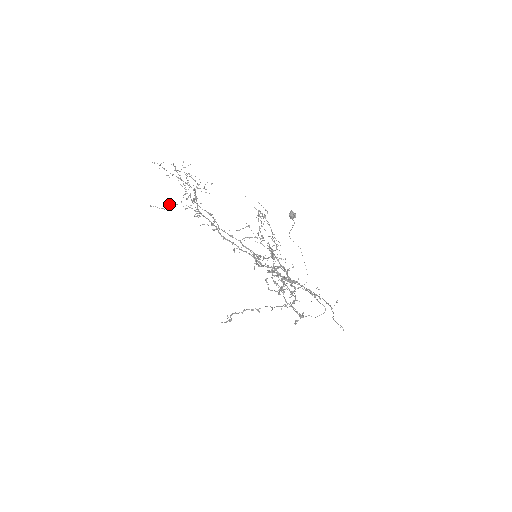
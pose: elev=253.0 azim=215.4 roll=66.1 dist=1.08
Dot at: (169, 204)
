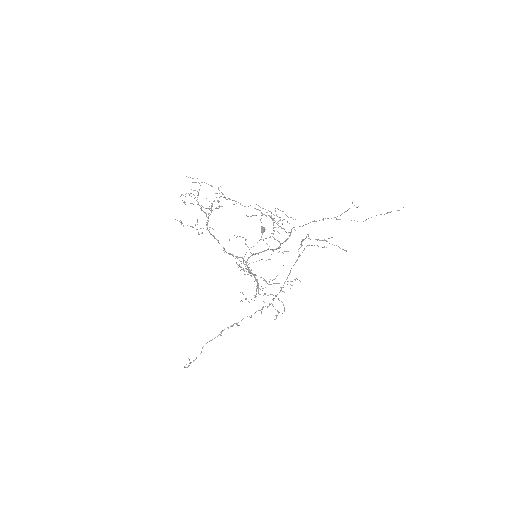
Dot at: (181, 222)
